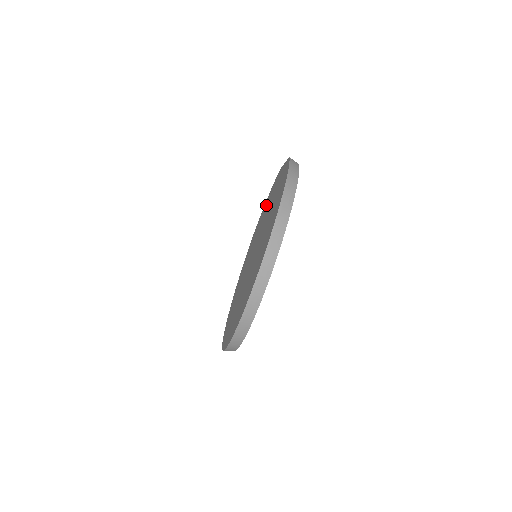
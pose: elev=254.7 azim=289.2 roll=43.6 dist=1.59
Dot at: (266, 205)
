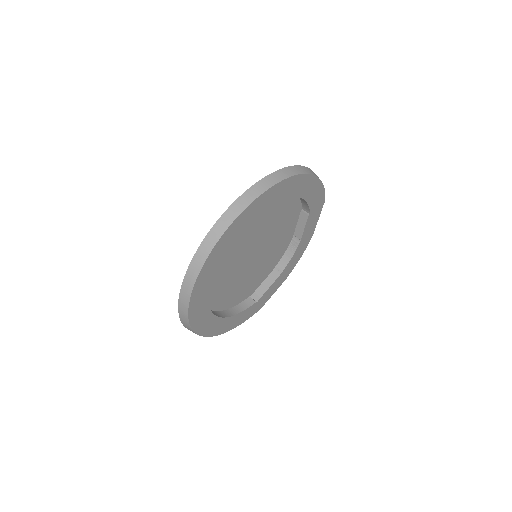
Dot at: (281, 260)
